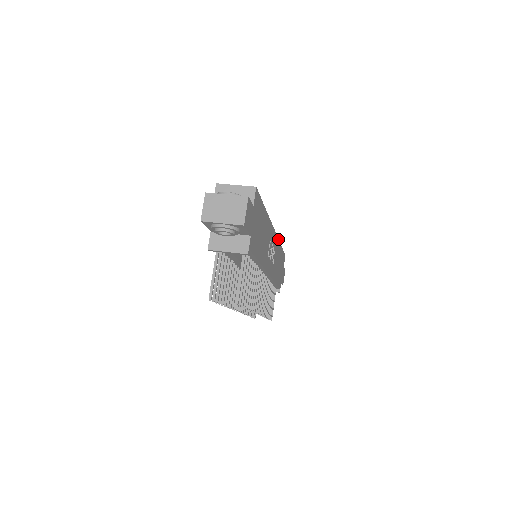
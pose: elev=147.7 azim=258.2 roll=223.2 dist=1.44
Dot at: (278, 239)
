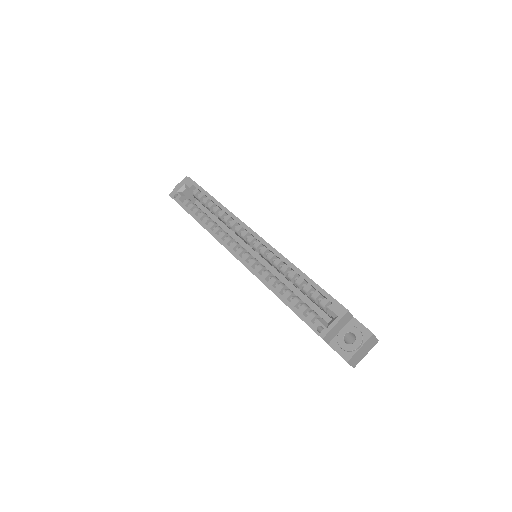
Dot at: (232, 214)
